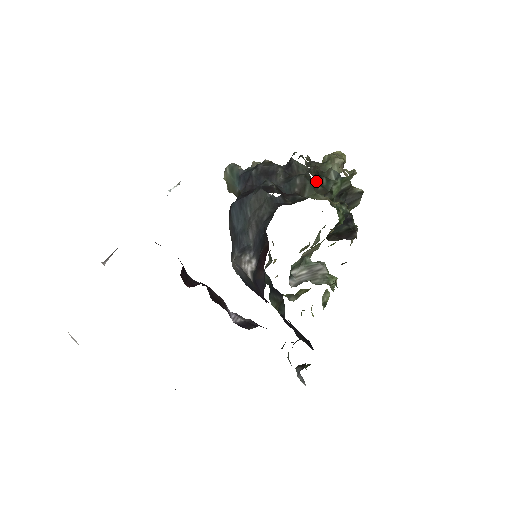
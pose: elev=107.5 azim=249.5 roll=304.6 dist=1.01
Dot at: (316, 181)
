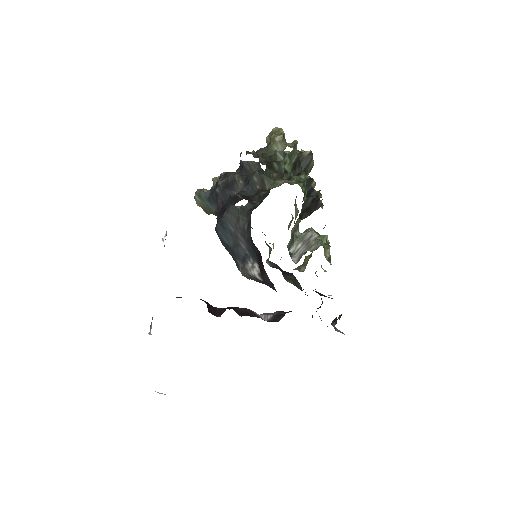
Dot at: (269, 171)
